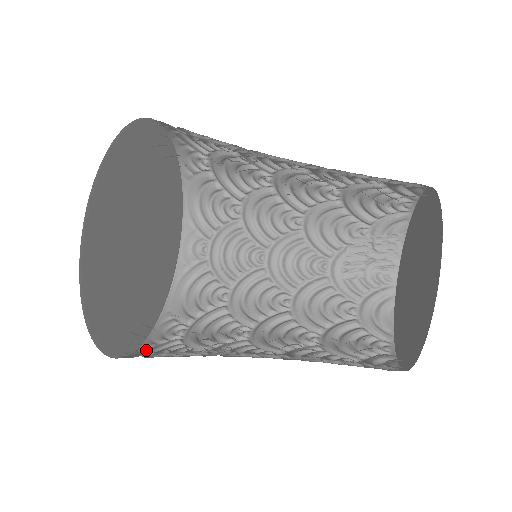
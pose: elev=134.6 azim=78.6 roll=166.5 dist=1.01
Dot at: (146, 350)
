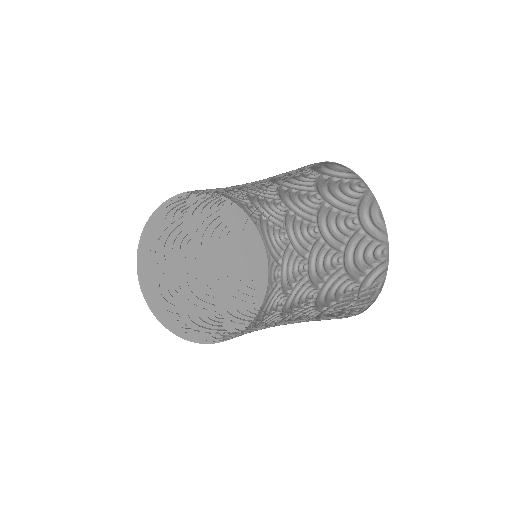
Dot at: occluded
